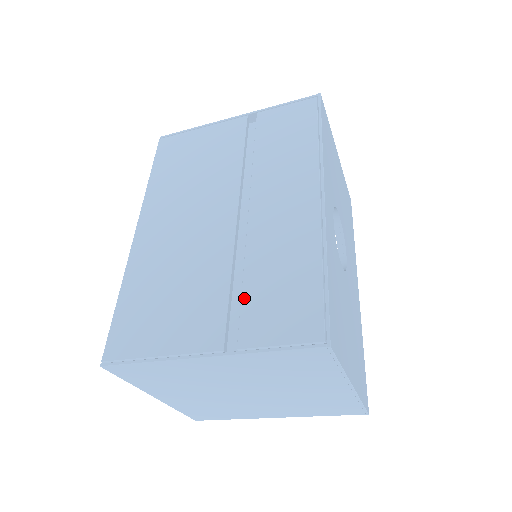
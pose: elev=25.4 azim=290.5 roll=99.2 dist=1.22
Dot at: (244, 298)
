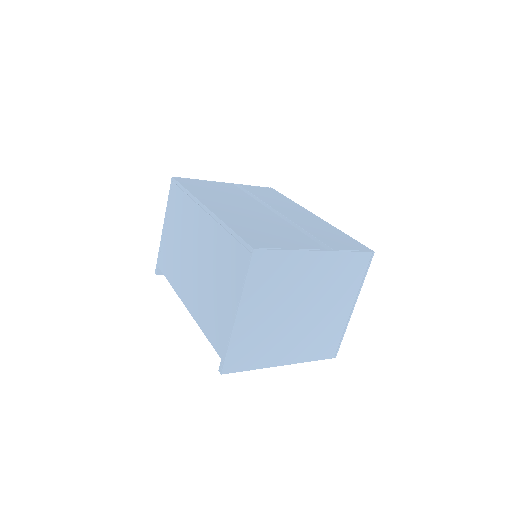
Dot at: (316, 236)
